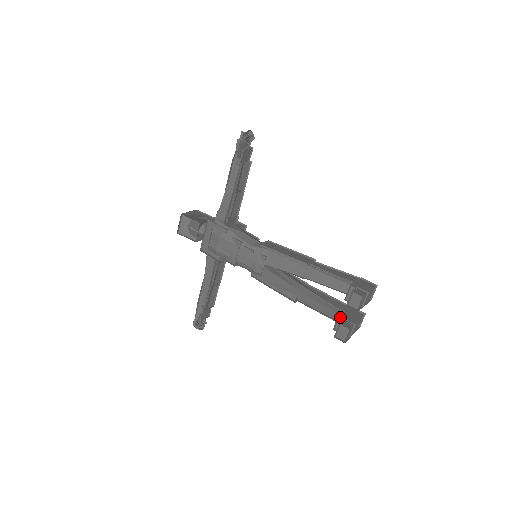
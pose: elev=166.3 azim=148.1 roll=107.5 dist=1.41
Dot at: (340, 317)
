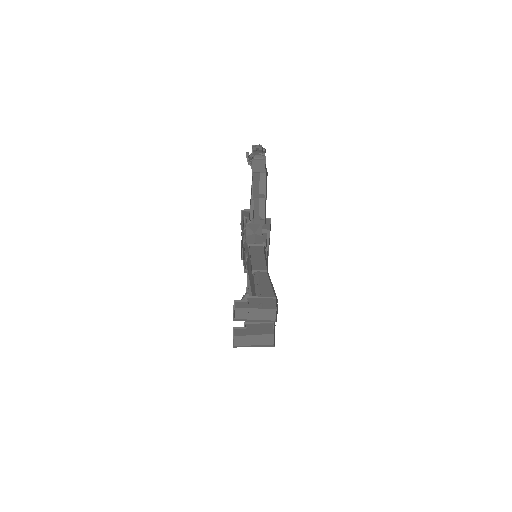
Dot at: (245, 325)
